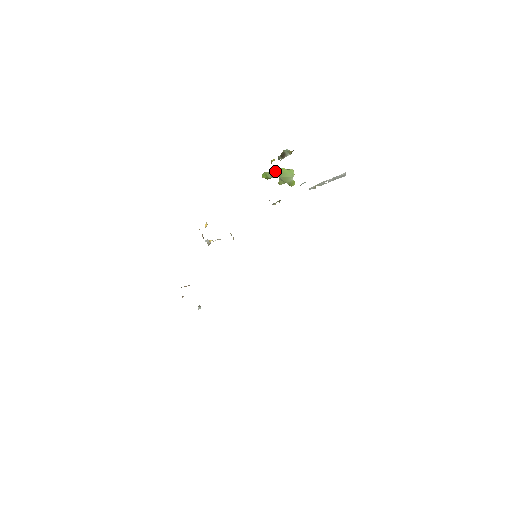
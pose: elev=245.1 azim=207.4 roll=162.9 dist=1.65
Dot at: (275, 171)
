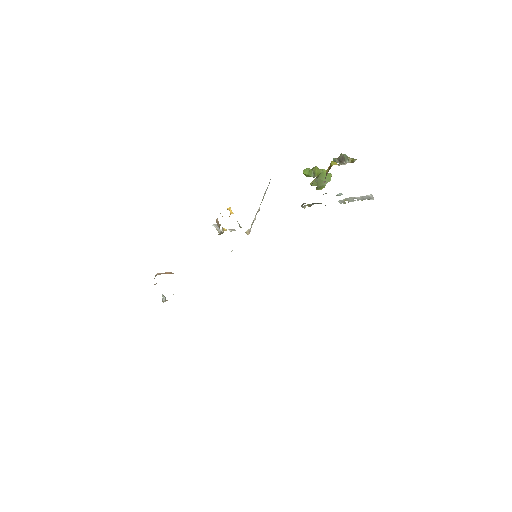
Dot at: (318, 170)
